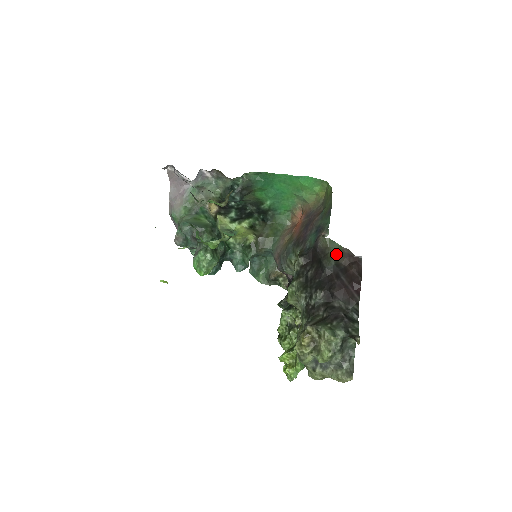
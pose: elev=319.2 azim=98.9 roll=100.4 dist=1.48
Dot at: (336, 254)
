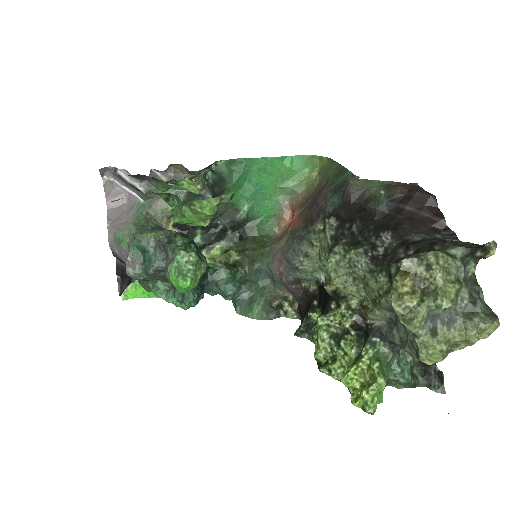
Dot at: (383, 189)
